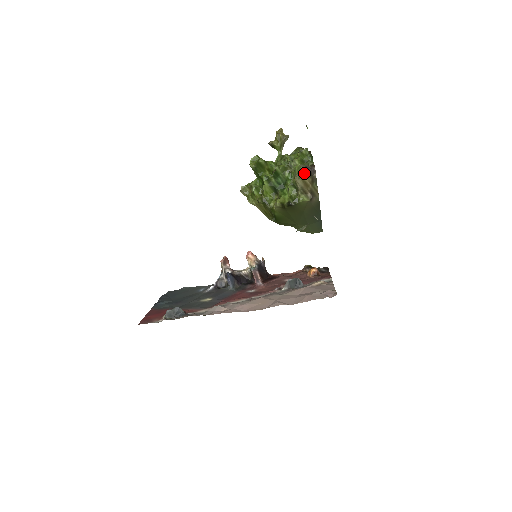
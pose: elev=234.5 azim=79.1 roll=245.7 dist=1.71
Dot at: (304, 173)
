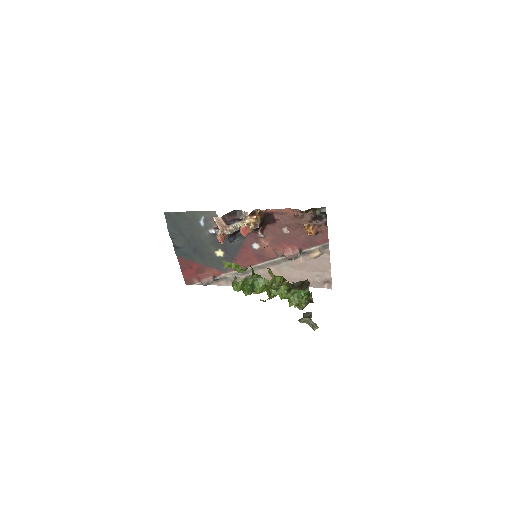
Dot at: occluded
